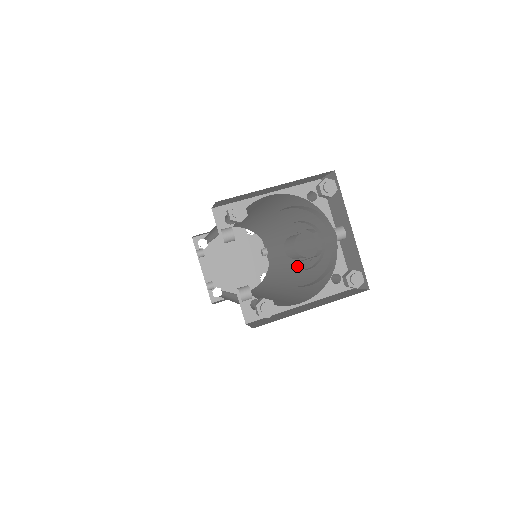
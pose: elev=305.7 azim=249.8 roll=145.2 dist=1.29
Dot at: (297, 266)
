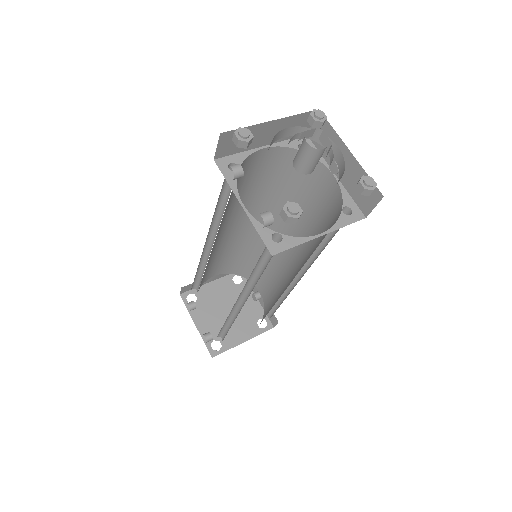
Dot at: (299, 259)
